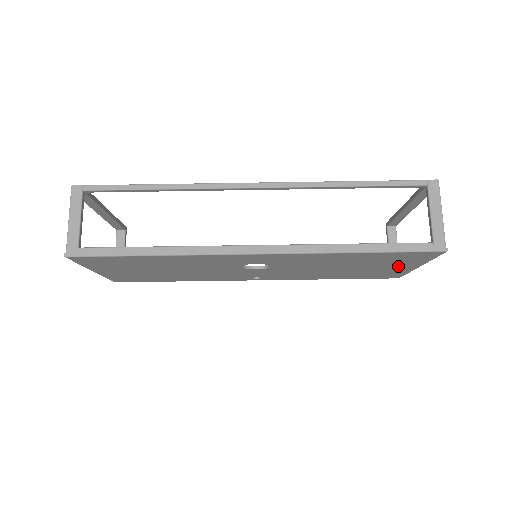
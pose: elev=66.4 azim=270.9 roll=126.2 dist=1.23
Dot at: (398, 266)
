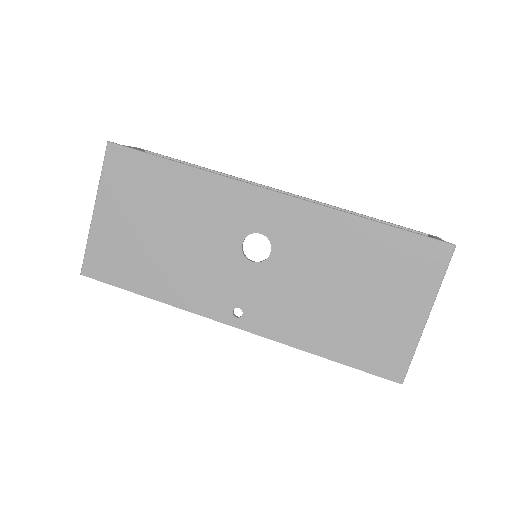
Dot at: (404, 305)
